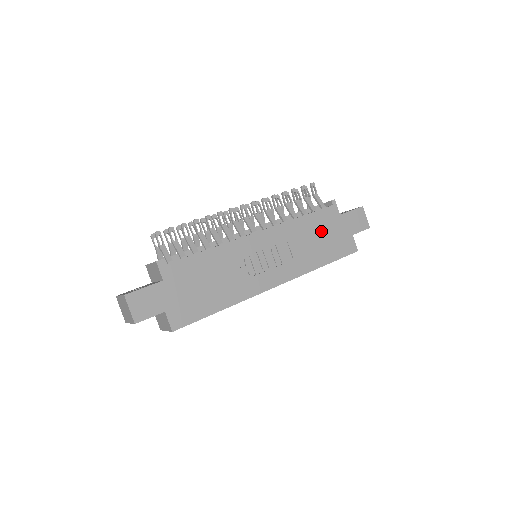
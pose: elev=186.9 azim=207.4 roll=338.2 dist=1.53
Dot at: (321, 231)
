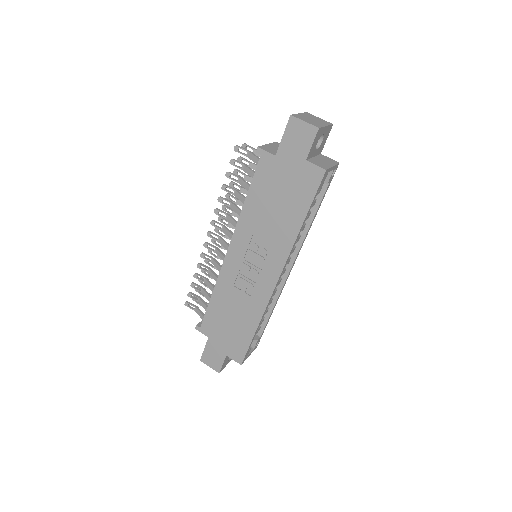
Dot at: (272, 193)
